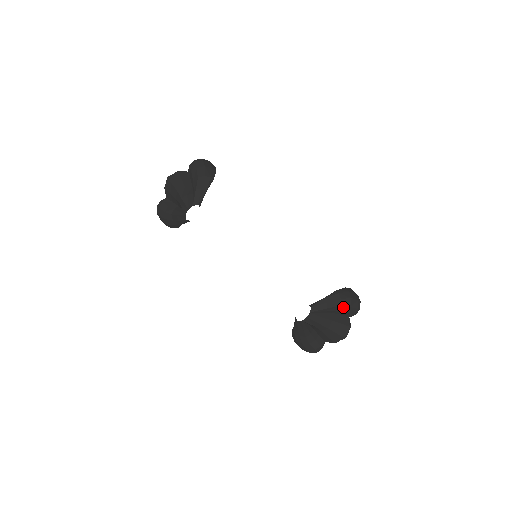
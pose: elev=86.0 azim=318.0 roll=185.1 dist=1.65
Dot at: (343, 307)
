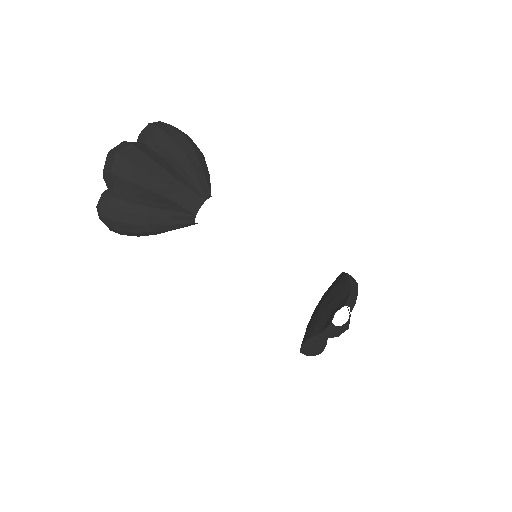
Dot at: occluded
